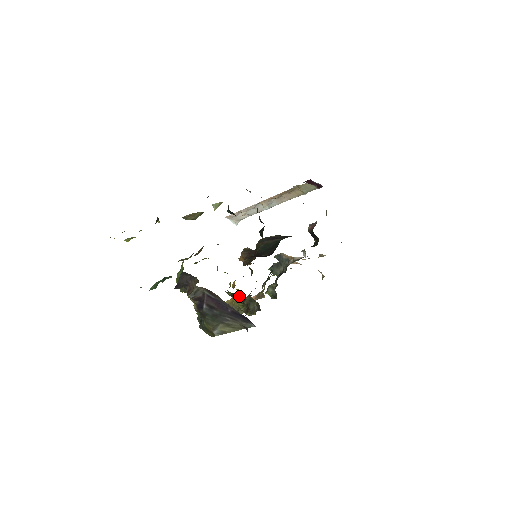
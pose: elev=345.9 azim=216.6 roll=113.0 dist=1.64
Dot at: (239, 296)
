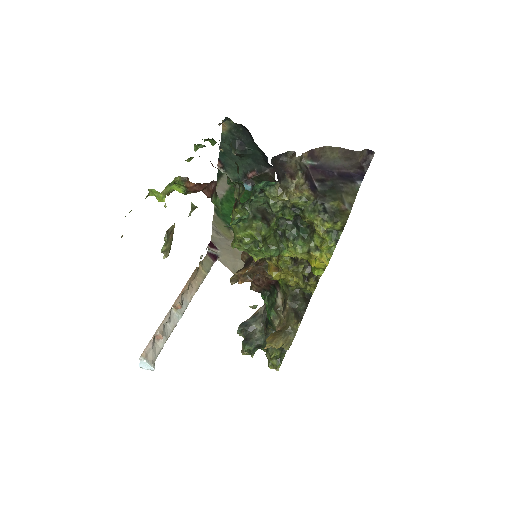
Dot at: (294, 260)
